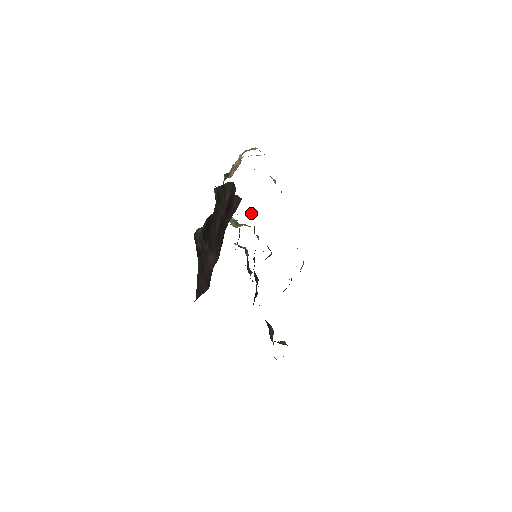
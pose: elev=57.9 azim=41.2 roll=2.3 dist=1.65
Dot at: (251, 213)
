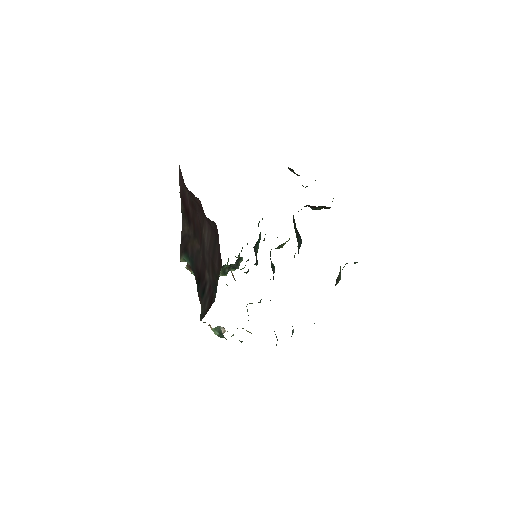
Dot at: (234, 279)
